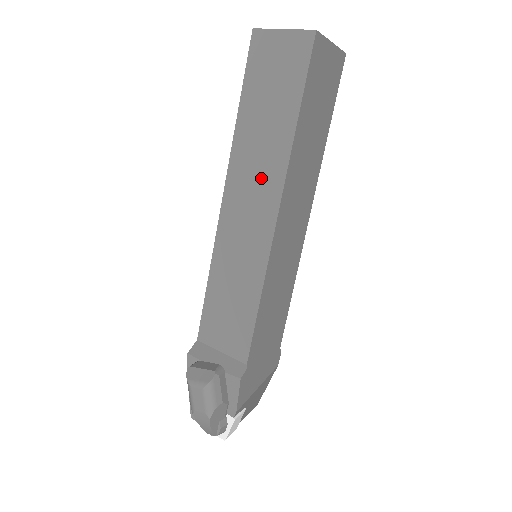
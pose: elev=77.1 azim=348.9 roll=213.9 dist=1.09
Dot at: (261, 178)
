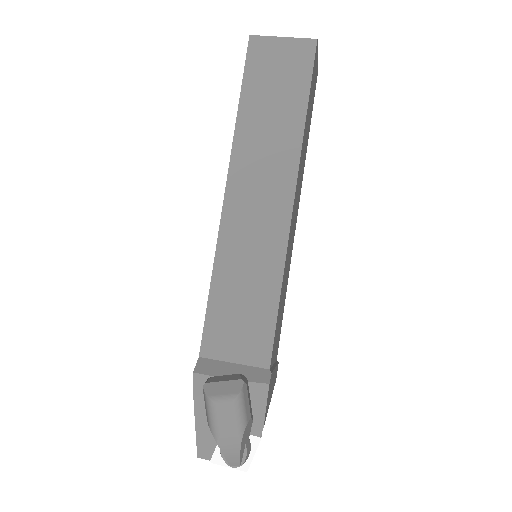
Dot at: (271, 169)
